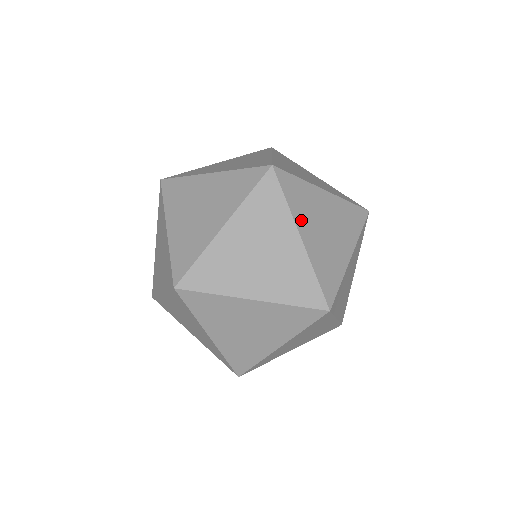
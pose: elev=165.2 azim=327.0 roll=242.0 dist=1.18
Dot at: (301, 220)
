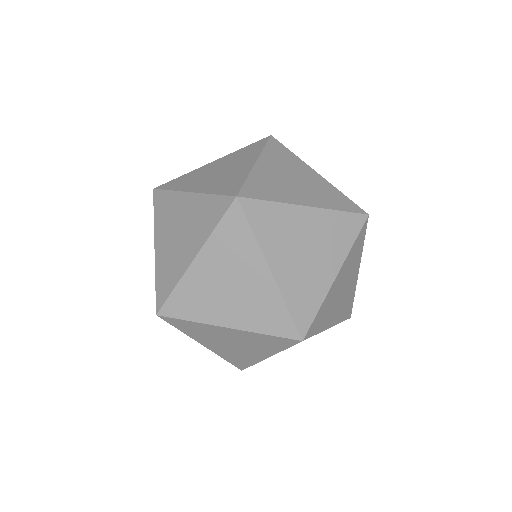
Dot at: (345, 266)
